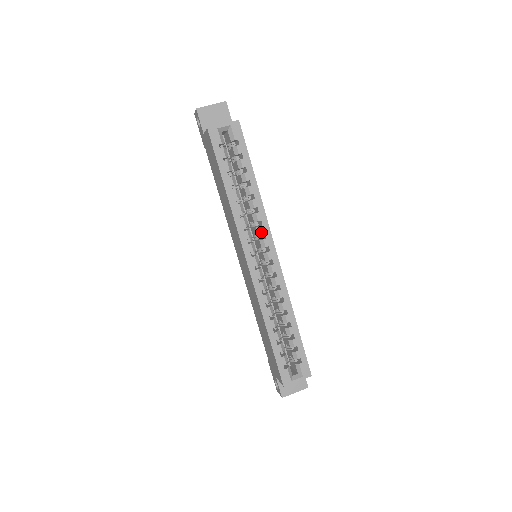
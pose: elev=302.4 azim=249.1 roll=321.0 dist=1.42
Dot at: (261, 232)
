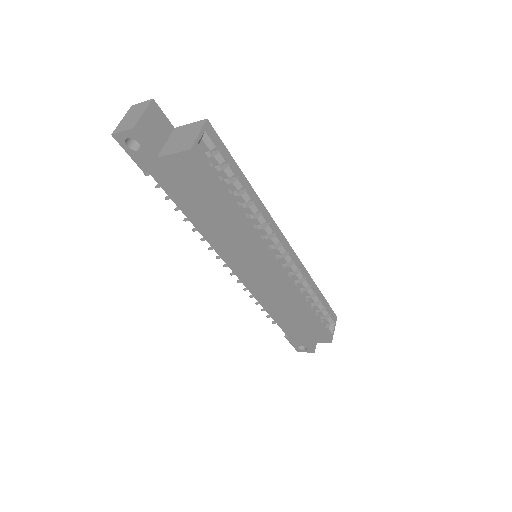
Dot at: (272, 230)
